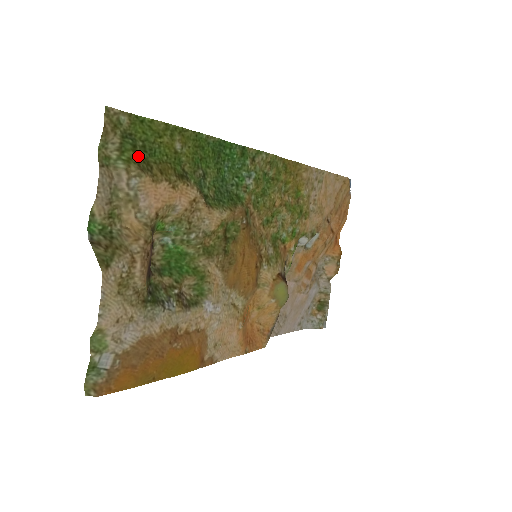
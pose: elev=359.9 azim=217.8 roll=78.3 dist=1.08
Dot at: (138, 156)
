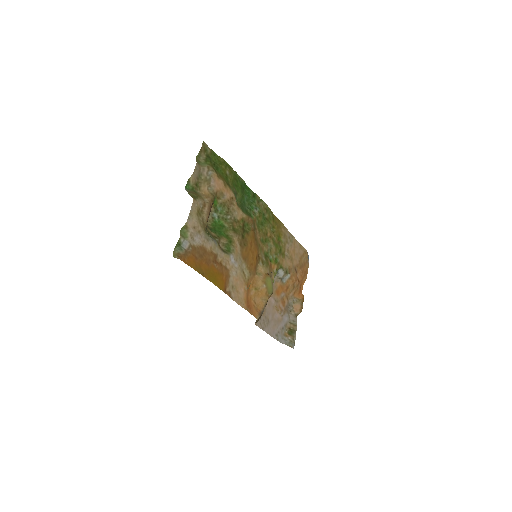
Dot at: (212, 166)
